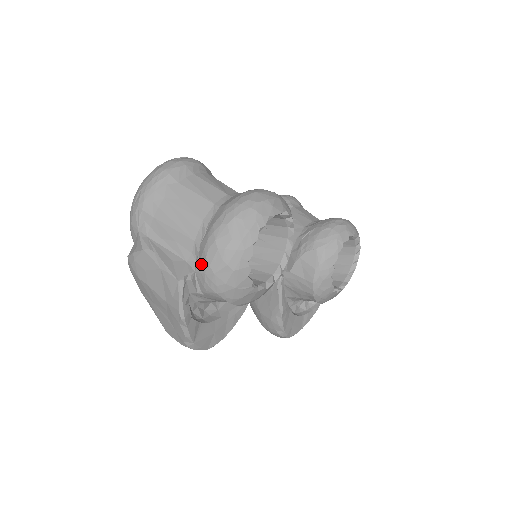
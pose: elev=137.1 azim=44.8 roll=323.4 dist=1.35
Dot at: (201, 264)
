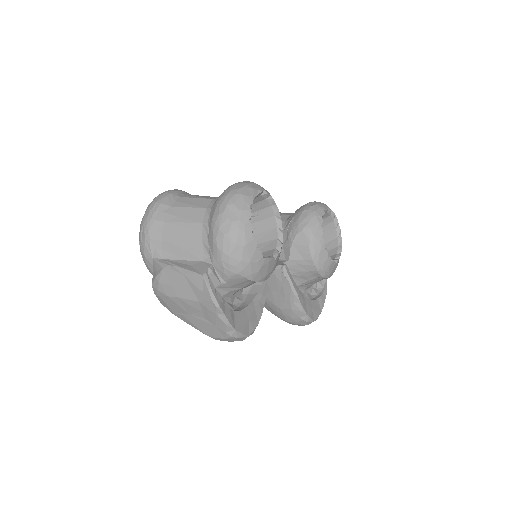
Dot at: (215, 255)
